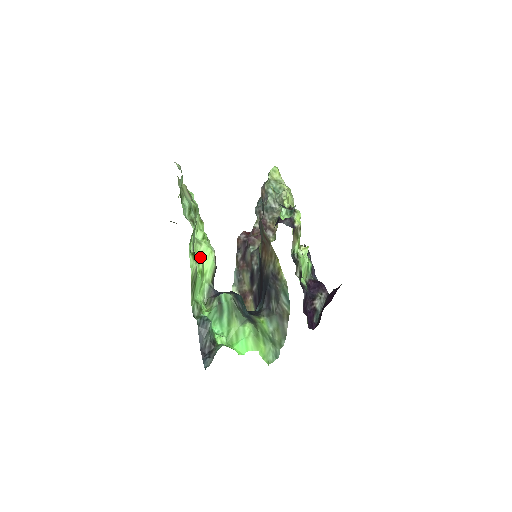
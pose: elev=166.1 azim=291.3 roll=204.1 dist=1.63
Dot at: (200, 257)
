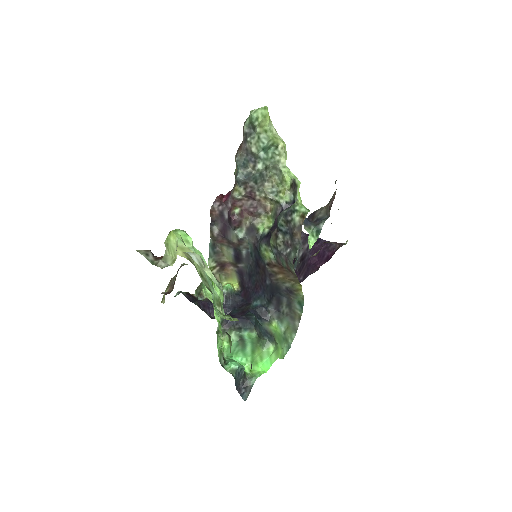
Dot at: occluded
